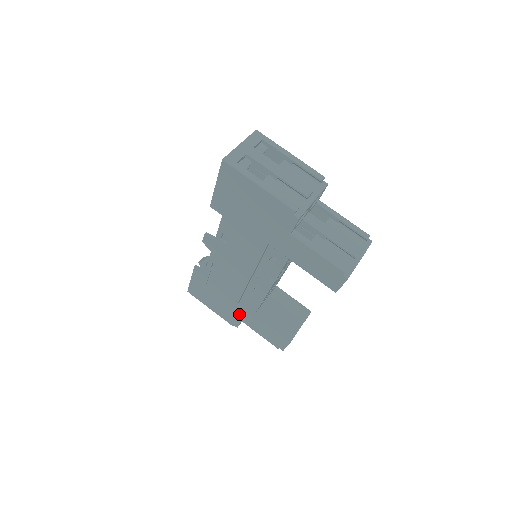
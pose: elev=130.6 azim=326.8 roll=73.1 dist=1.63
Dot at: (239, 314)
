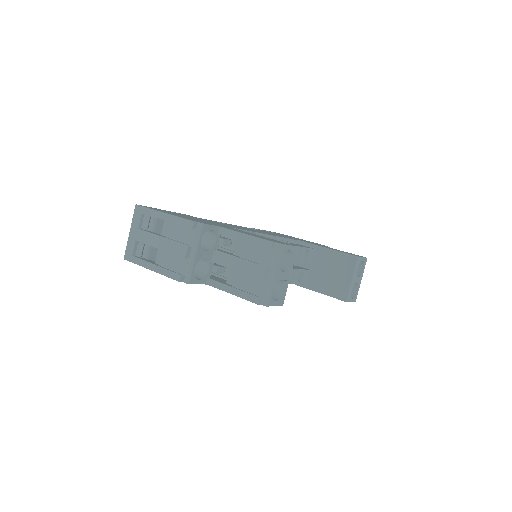
Dot at: occluded
